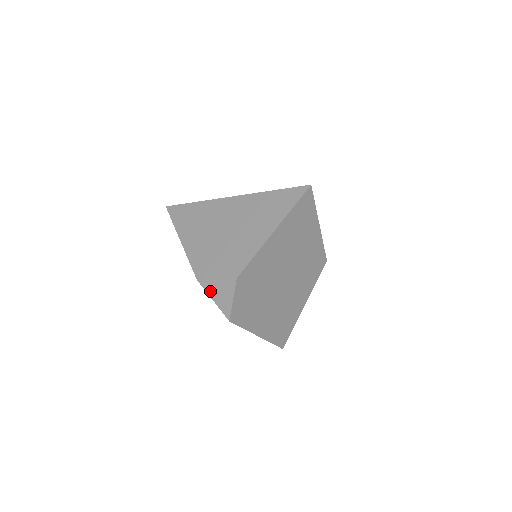
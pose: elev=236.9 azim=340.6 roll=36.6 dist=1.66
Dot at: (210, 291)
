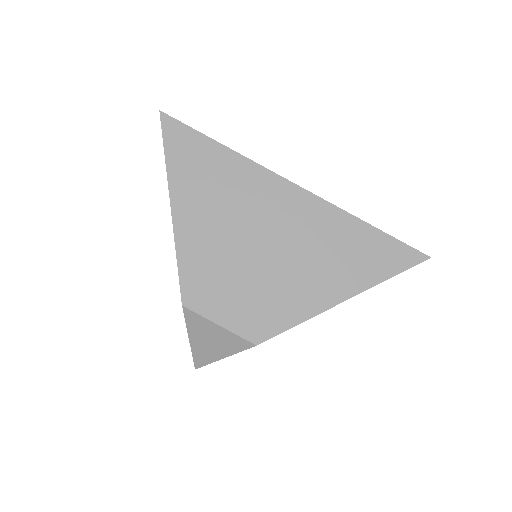
Dot at: (194, 329)
